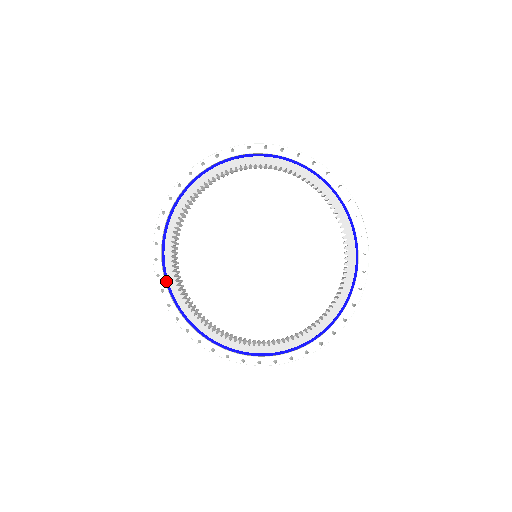
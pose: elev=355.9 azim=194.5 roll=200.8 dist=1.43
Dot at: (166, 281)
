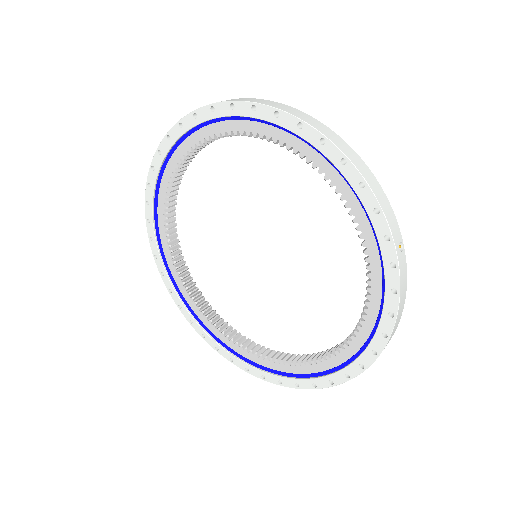
Dot at: (165, 264)
